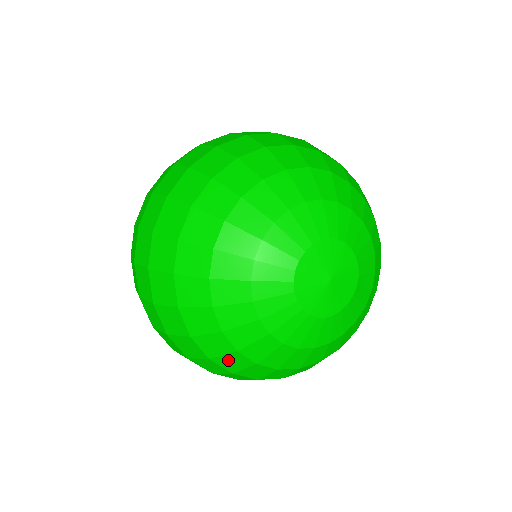
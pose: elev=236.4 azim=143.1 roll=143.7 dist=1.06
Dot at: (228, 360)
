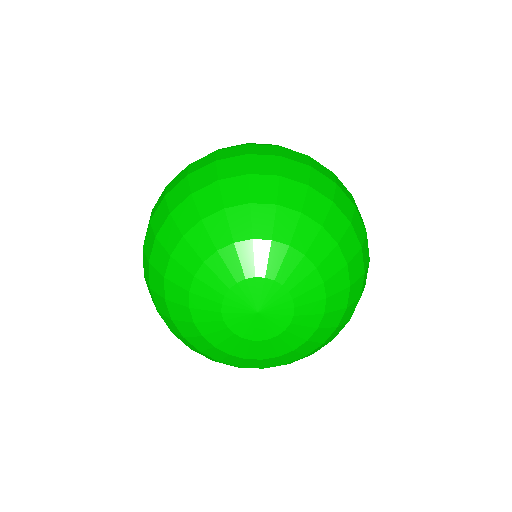
Dot at: occluded
